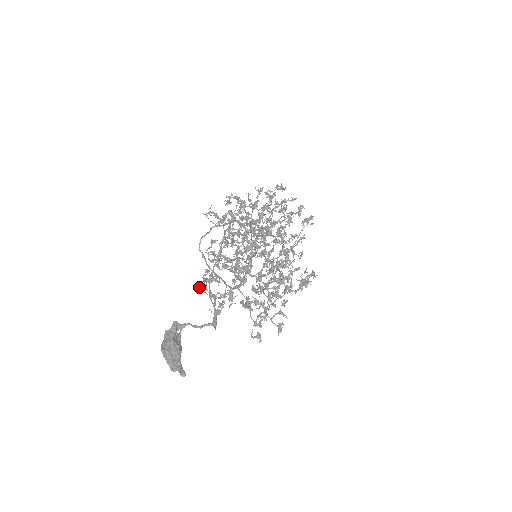
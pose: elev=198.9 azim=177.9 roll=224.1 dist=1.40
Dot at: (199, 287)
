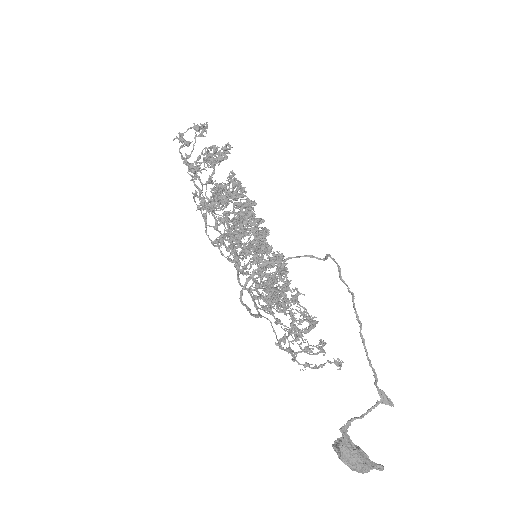
Dot at: (295, 359)
